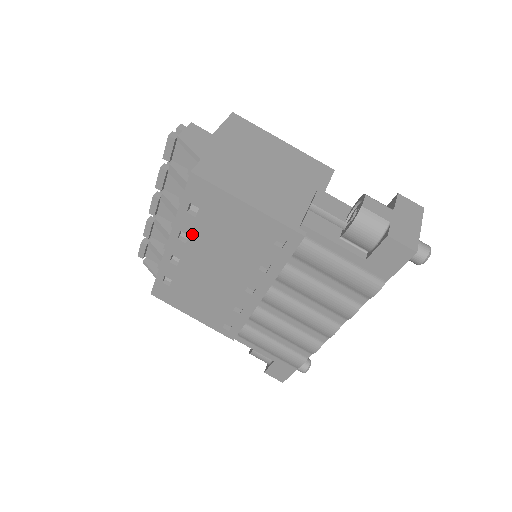
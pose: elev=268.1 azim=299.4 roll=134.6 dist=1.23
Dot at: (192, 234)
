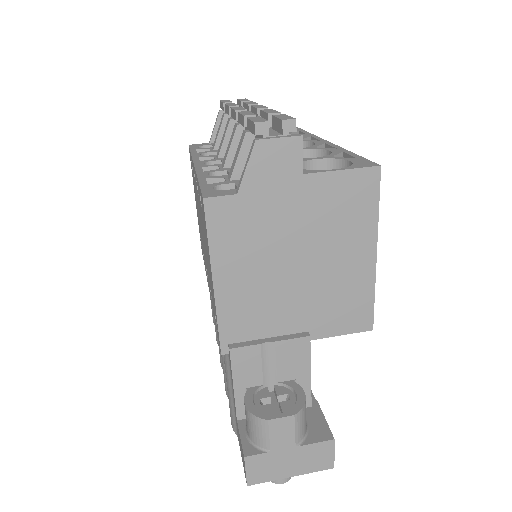
Dot at: occluded
